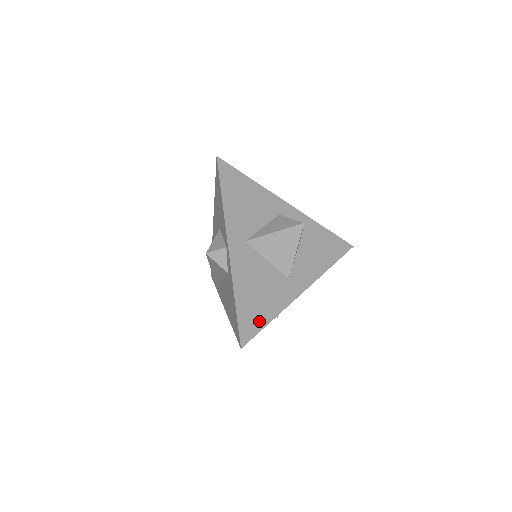
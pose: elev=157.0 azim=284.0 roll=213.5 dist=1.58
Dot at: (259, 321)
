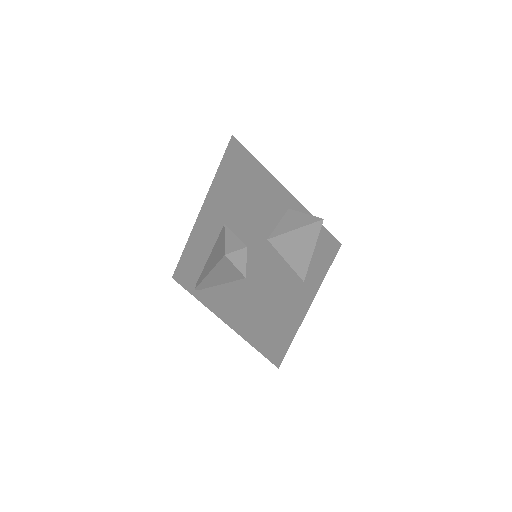
Dot at: (288, 333)
